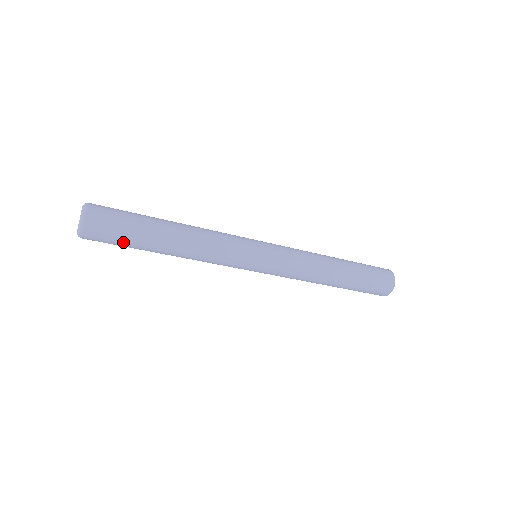
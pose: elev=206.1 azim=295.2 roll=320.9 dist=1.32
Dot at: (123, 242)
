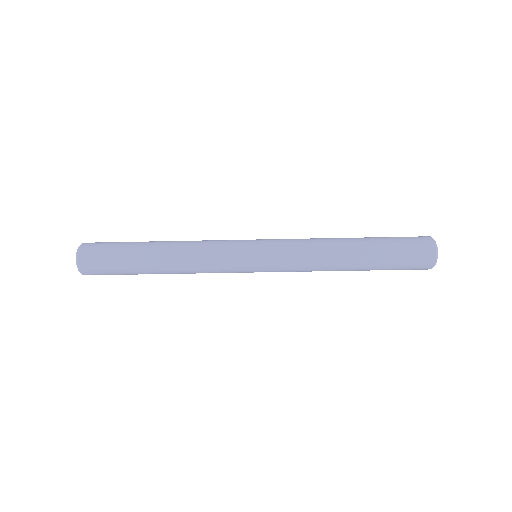
Dot at: (116, 268)
